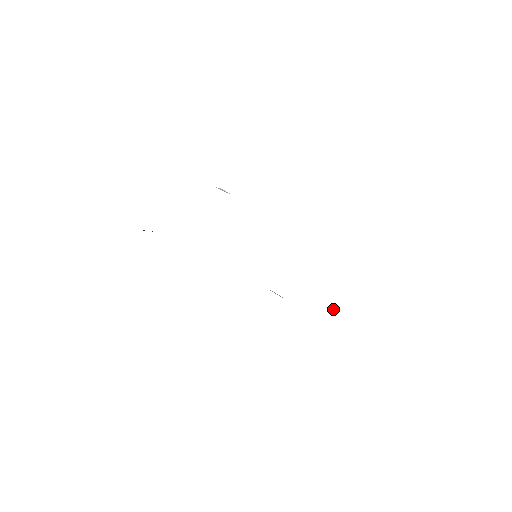
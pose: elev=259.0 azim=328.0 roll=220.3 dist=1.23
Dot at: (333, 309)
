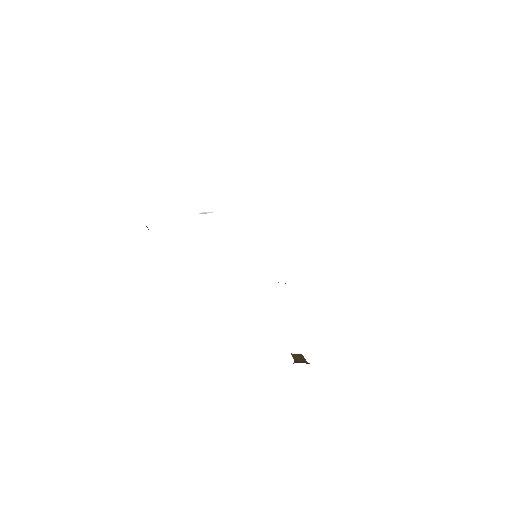
Dot at: occluded
